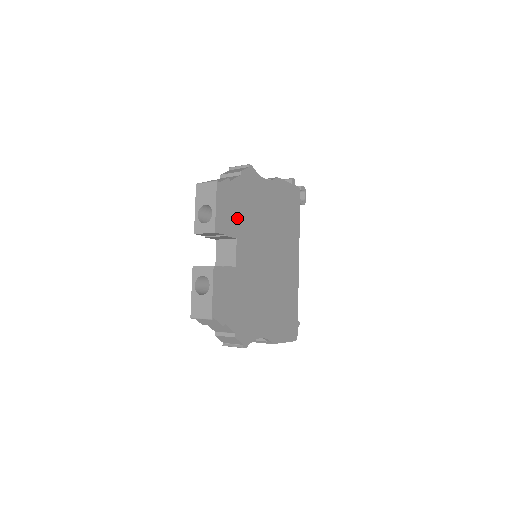
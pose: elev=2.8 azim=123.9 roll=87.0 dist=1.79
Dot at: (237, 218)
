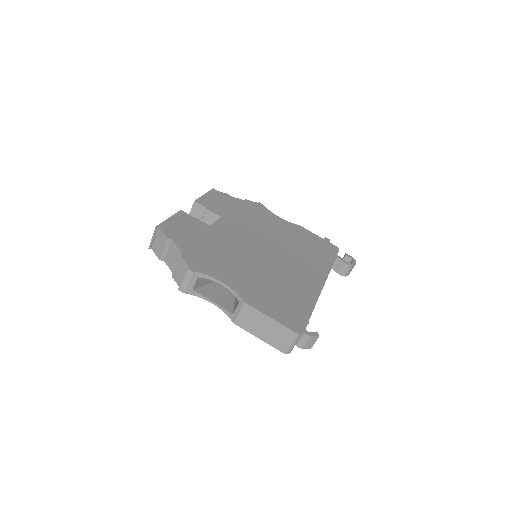
Dot at: (228, 211)
